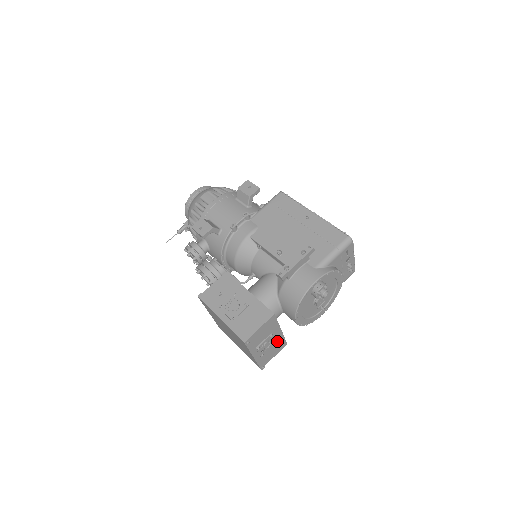
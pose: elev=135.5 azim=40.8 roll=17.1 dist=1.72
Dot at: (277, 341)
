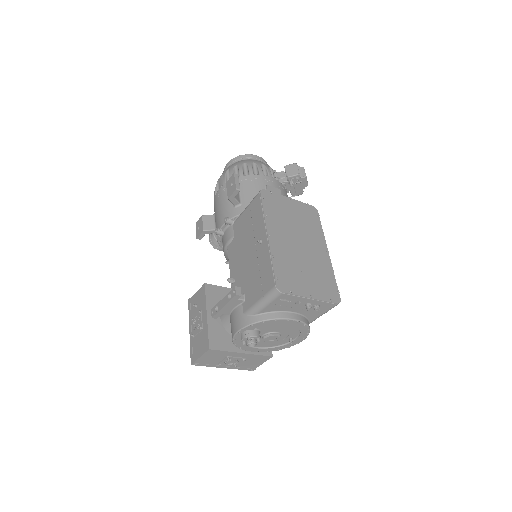
Dot at: (249, 357)
